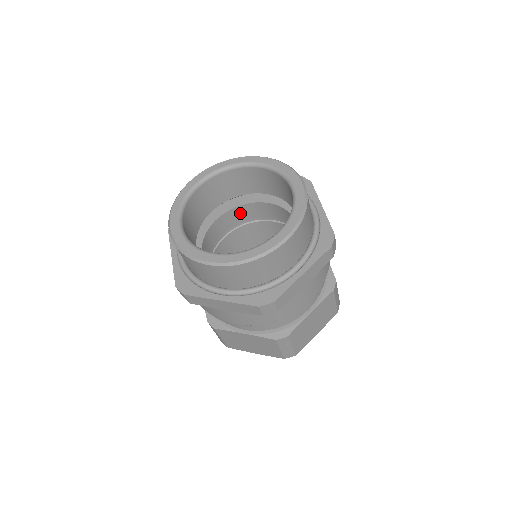
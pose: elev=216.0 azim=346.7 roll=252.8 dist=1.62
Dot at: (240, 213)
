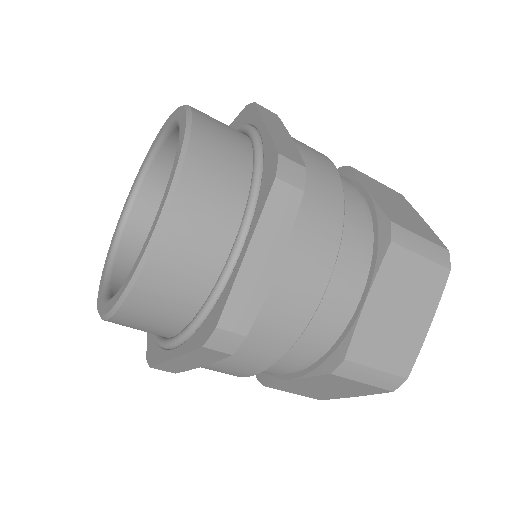
Dot at: occluded
